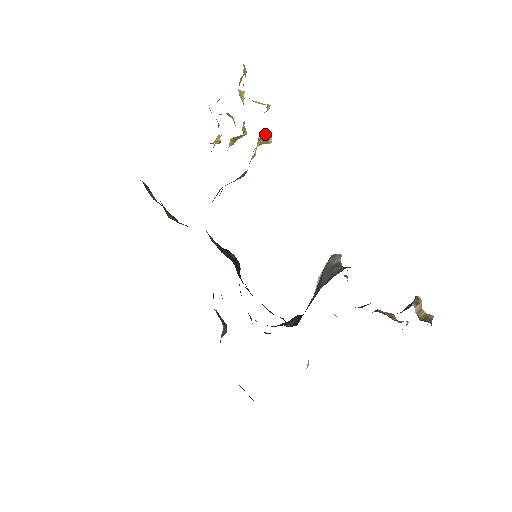
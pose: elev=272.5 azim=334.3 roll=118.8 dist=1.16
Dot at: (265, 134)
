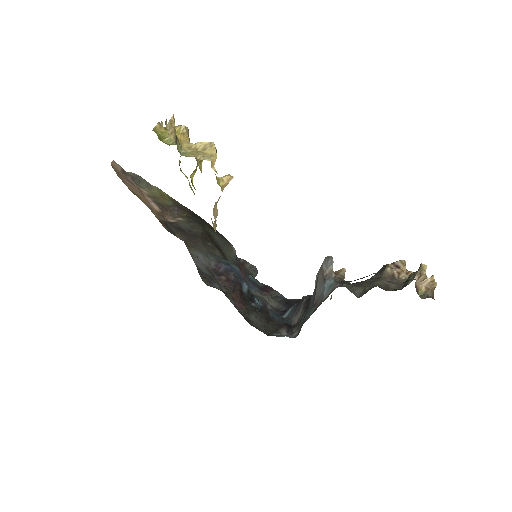
Dot at: occluded
